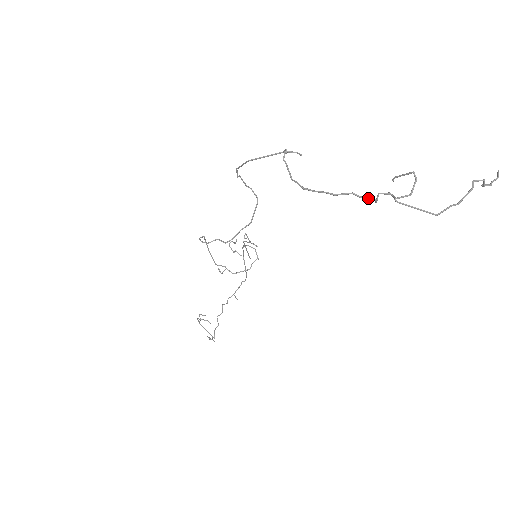
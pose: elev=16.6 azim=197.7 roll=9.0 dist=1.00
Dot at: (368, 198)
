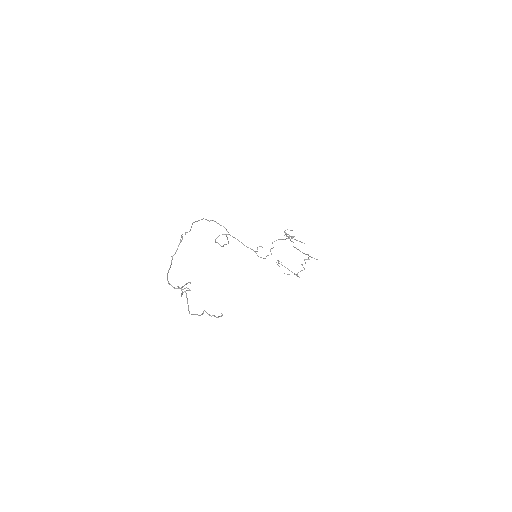
Dot at: (172, 286)
